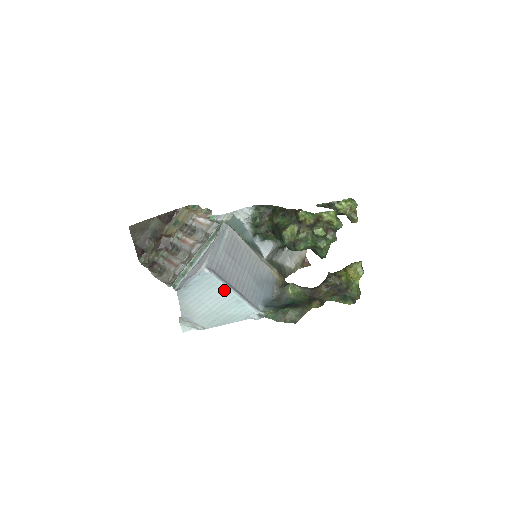
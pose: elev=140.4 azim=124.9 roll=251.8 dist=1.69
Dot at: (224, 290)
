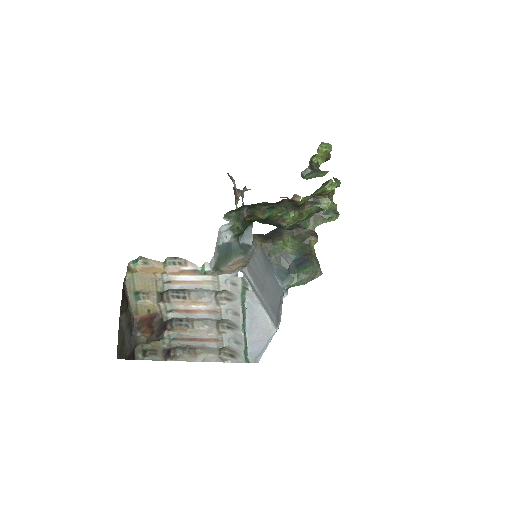
Dot at: occluded
